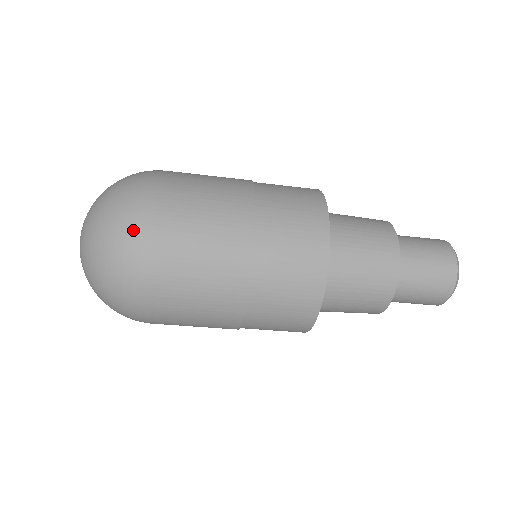
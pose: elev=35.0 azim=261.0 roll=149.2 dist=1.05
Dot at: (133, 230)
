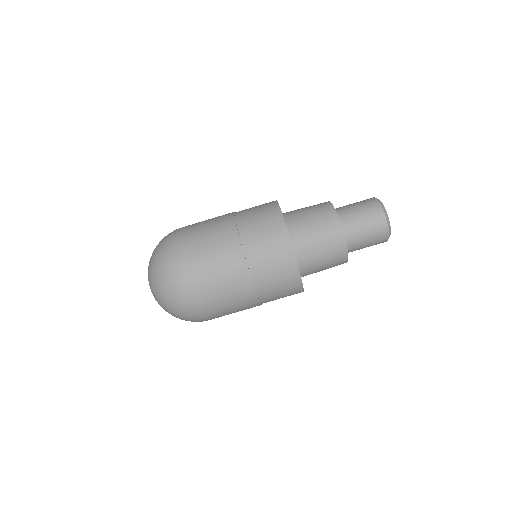
Dot at: (171, 257)
